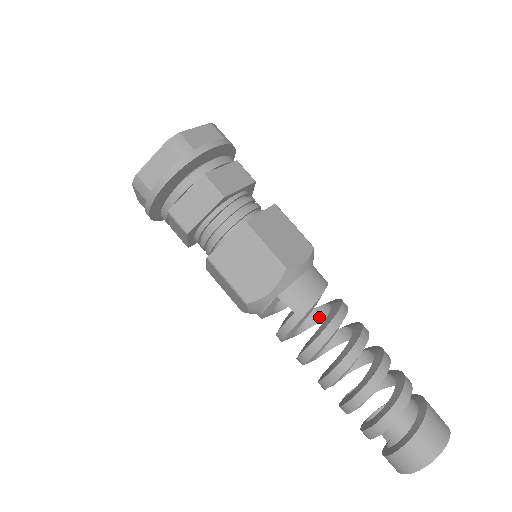
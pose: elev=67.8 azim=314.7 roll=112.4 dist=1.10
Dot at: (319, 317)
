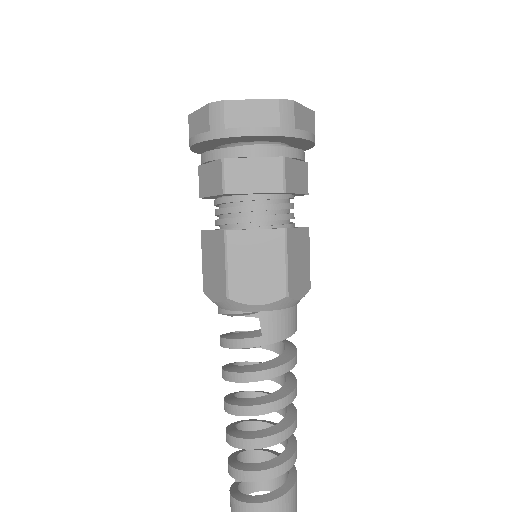
Dot at: occluded
